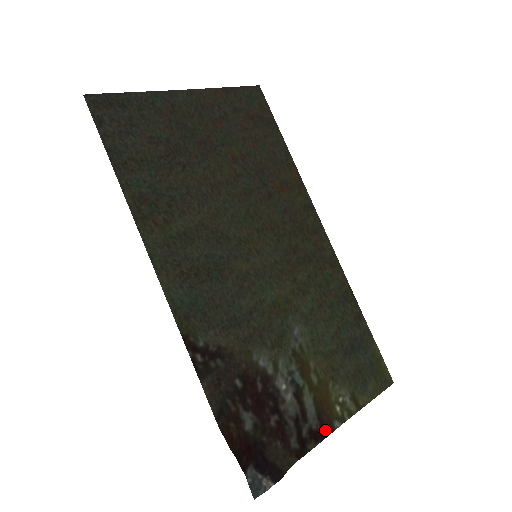
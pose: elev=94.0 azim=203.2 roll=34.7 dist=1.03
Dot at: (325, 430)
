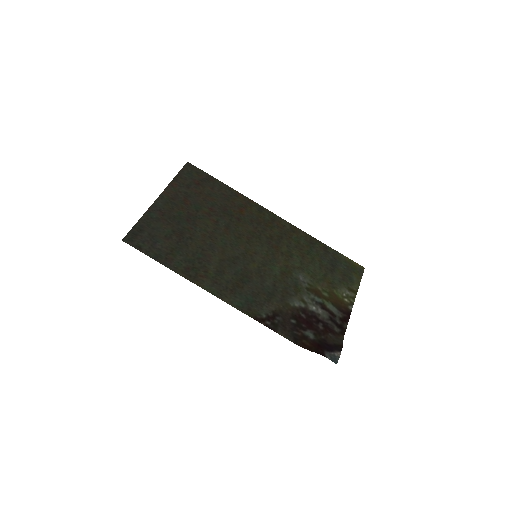
Dot at: (347, 314)
